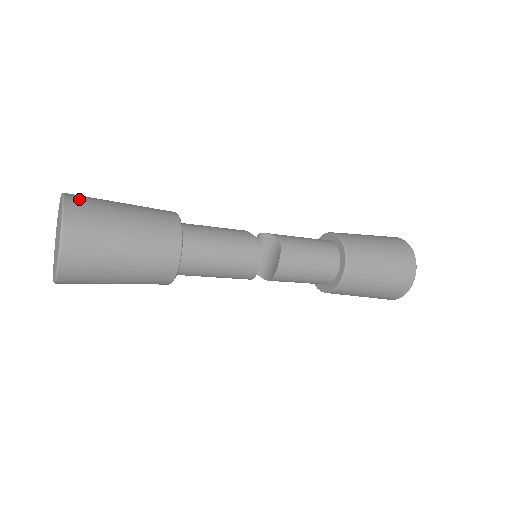
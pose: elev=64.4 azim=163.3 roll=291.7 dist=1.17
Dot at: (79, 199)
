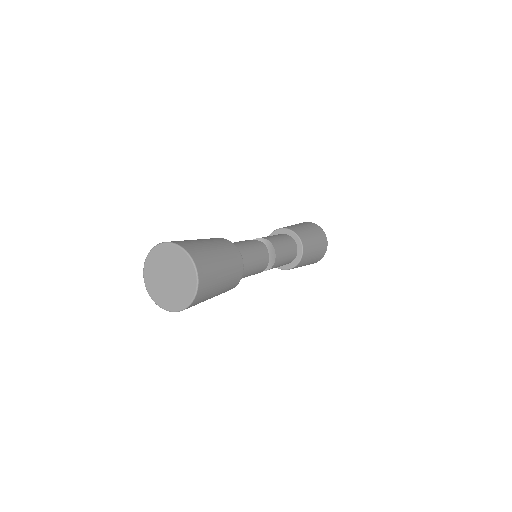
Dot at: (175, 241)
